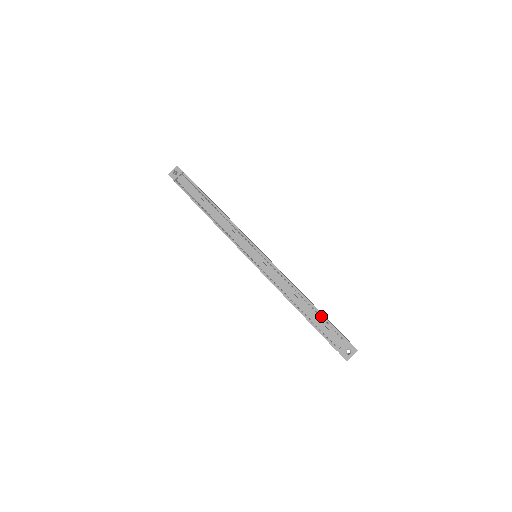
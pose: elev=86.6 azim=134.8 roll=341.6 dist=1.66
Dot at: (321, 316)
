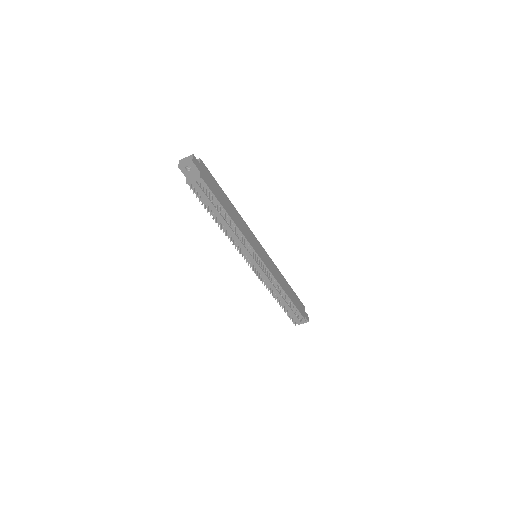
Dot at: (294, 306)
